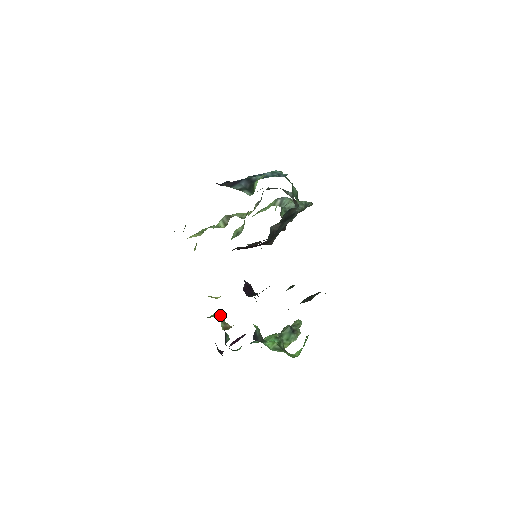
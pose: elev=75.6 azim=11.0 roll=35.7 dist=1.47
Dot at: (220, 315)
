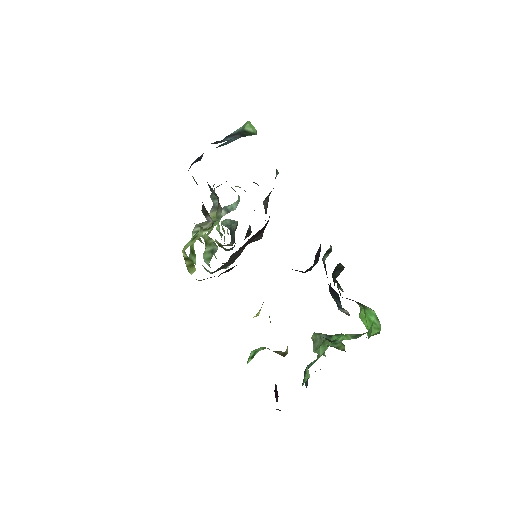
Dot at: (262, 348)
